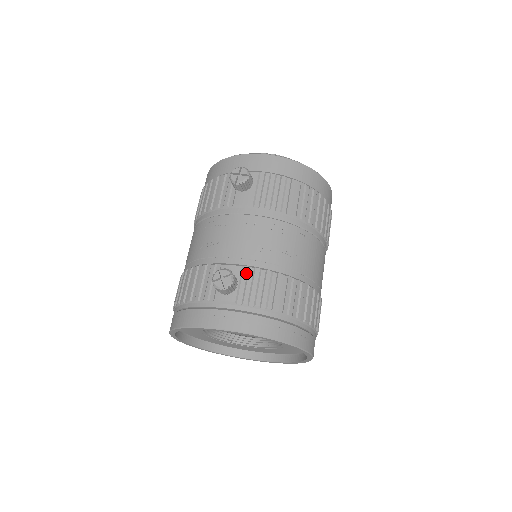
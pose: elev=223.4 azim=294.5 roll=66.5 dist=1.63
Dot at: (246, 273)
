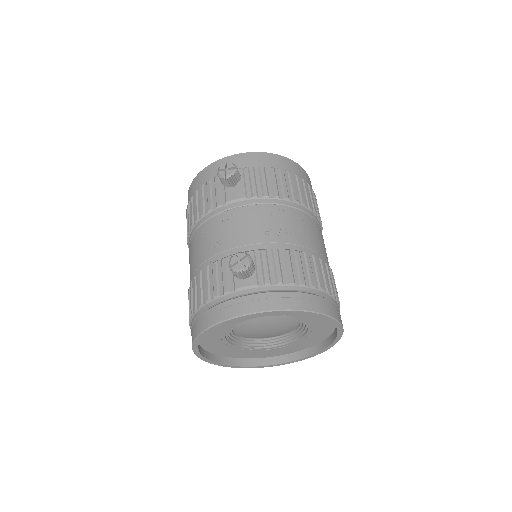
Dot at: (259, 256)
